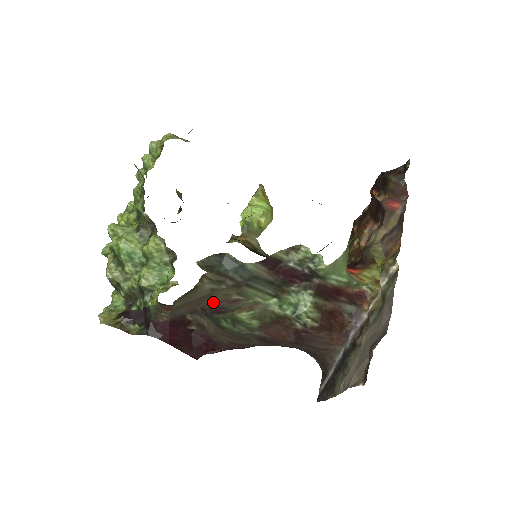
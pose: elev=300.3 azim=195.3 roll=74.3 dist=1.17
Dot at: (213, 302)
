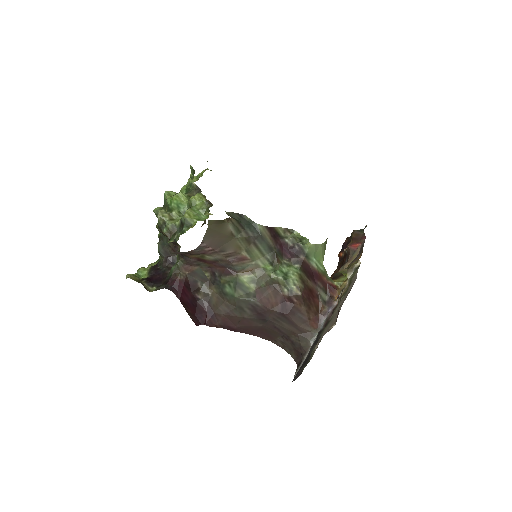
Dot at: (228, 250)
